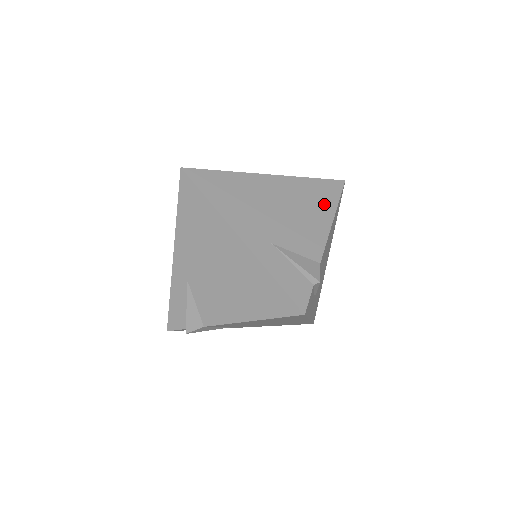
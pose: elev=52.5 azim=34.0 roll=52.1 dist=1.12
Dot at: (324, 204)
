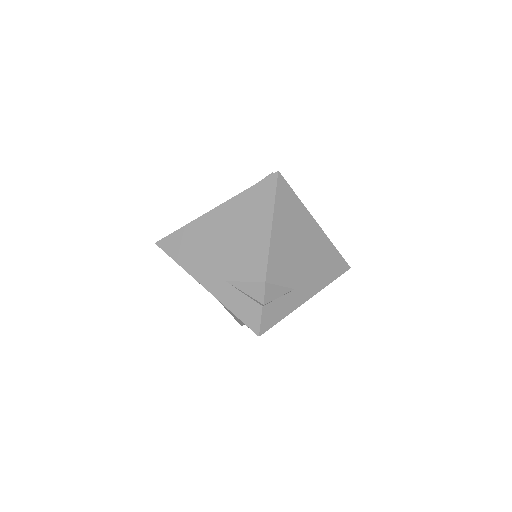
Dot at: (261, 214)
